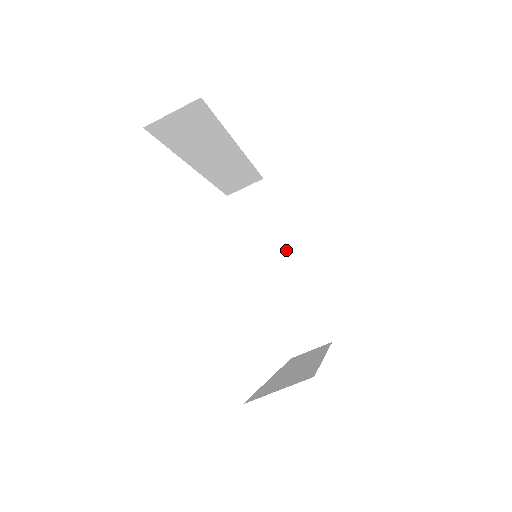
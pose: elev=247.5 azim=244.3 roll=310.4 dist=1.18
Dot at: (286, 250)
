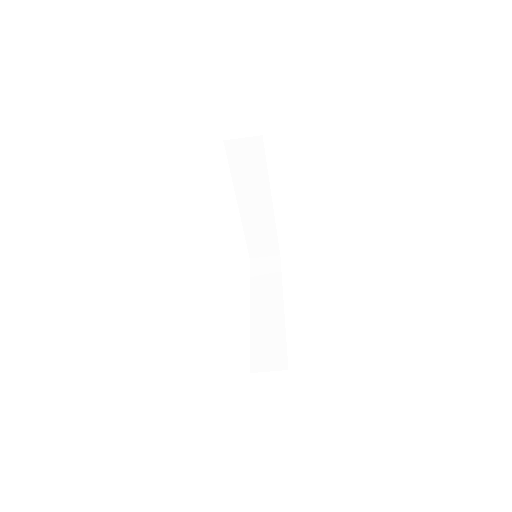
Dot at: (278, 300)
